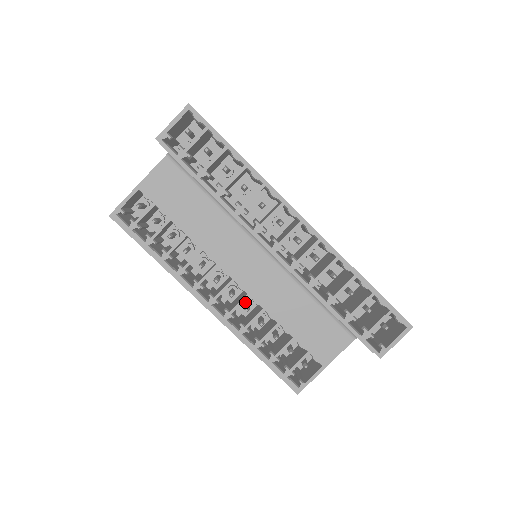
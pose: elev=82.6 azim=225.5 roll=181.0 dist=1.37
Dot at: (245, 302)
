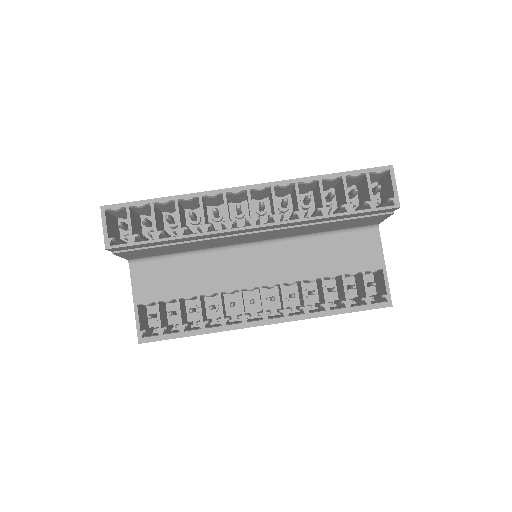
Dot at: (288, 296)
